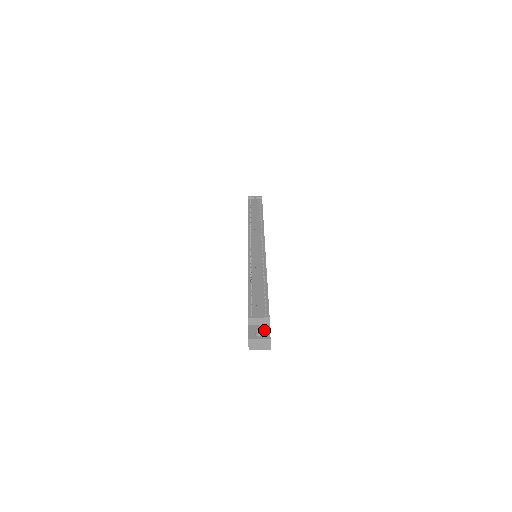
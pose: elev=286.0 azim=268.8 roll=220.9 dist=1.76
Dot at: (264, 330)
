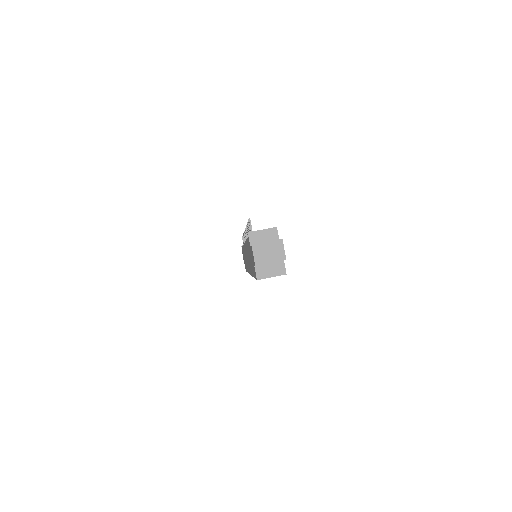
Dot at: occluded
